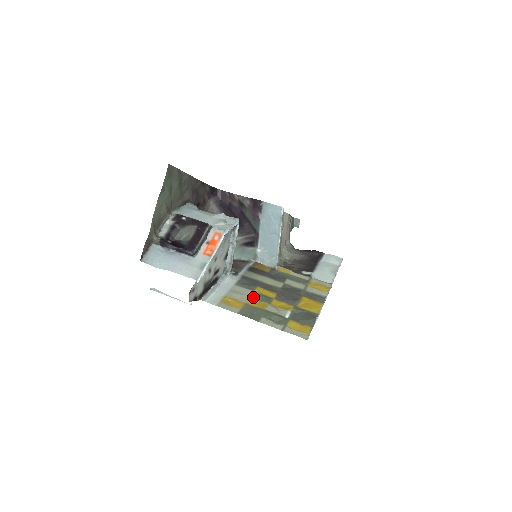
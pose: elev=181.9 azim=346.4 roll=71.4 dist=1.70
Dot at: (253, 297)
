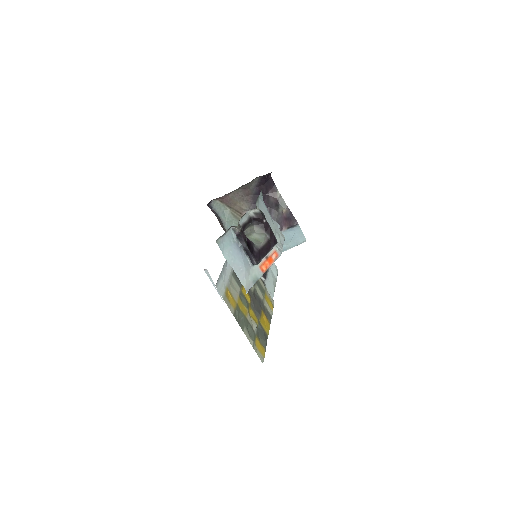
Dot at: (240, 297)
